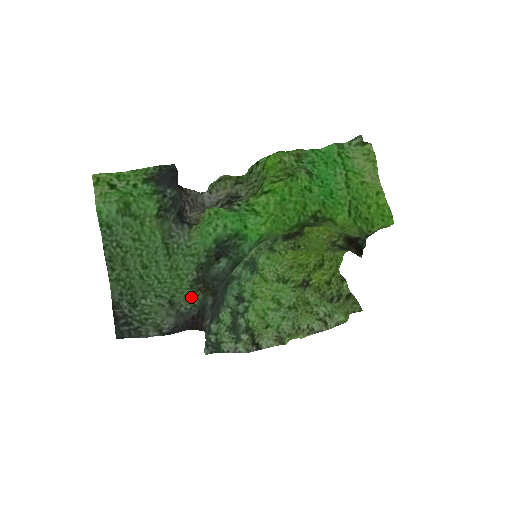
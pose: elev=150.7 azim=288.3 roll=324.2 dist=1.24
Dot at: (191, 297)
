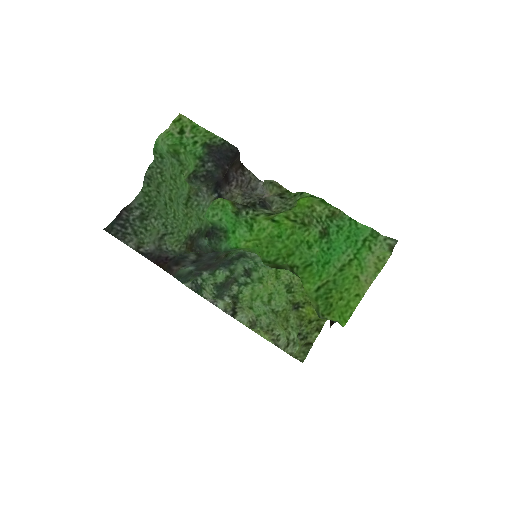
Dot at: (178, 244)
